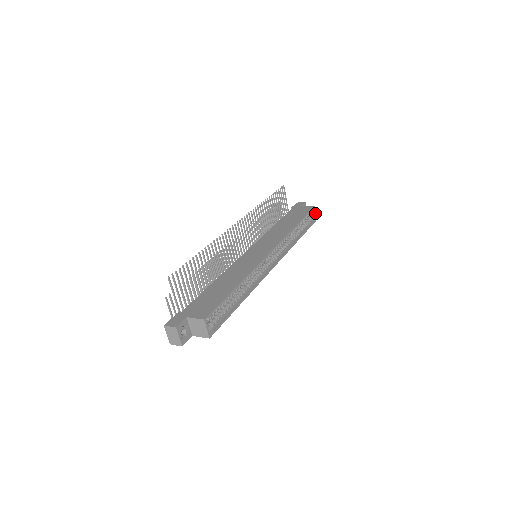
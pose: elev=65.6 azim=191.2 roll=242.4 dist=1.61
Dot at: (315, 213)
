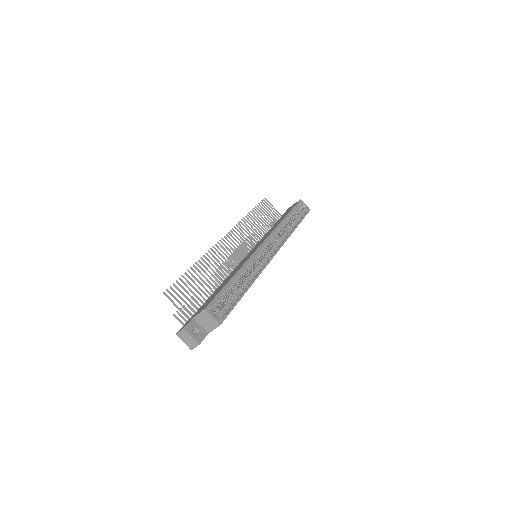
Dot at: (305, 205)
